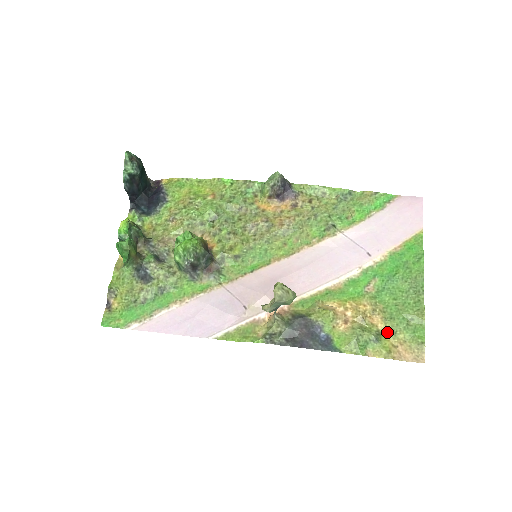
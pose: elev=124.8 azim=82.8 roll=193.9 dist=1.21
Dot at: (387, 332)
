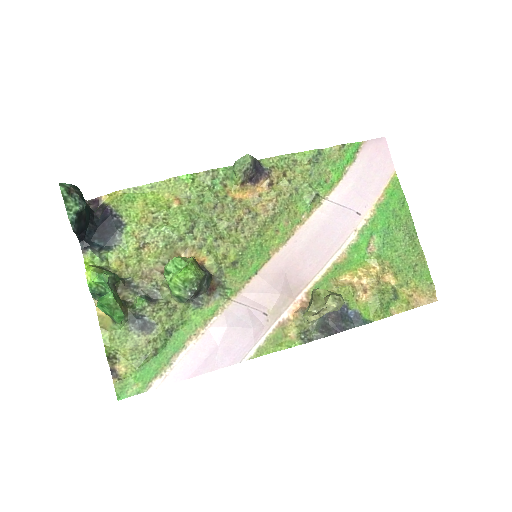
Dot at: (400, 285)
